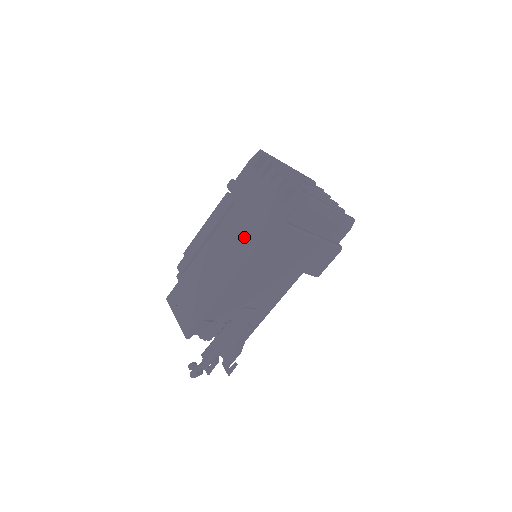
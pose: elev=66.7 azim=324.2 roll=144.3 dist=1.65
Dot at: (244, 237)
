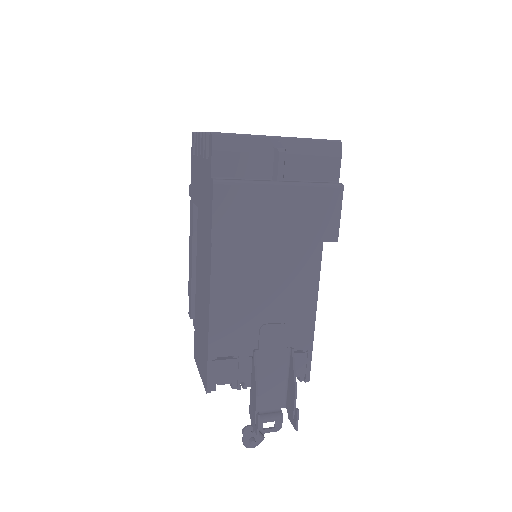
Dot at: (205, 233)
